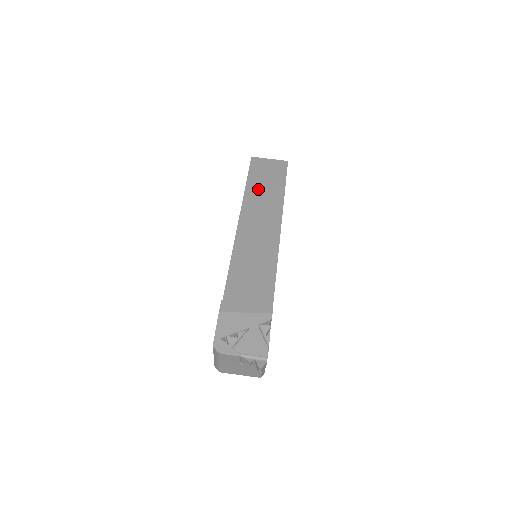
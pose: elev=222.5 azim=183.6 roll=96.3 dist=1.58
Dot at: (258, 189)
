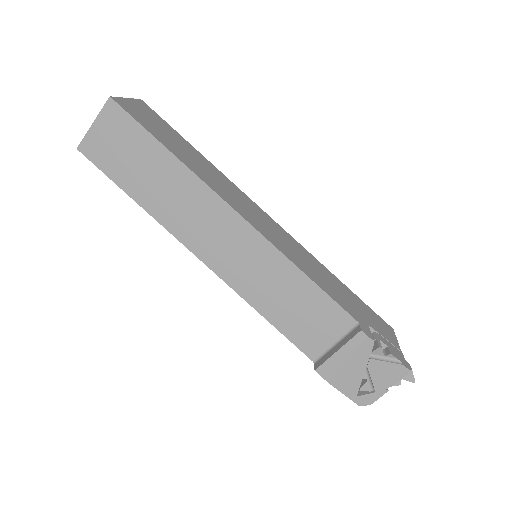
Dot at: (153, 192)
